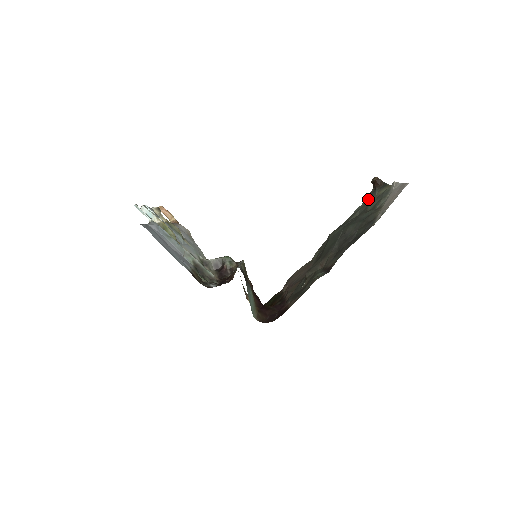
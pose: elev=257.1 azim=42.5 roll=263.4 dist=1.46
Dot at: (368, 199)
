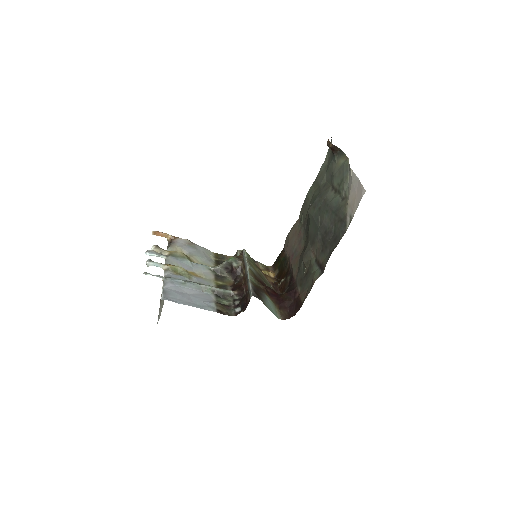
Dot at: (330, 163)
